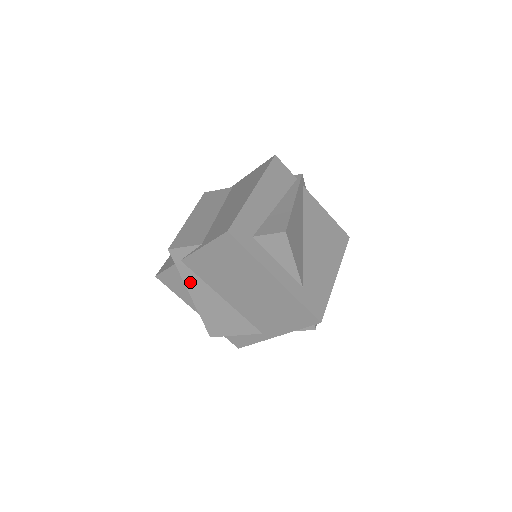
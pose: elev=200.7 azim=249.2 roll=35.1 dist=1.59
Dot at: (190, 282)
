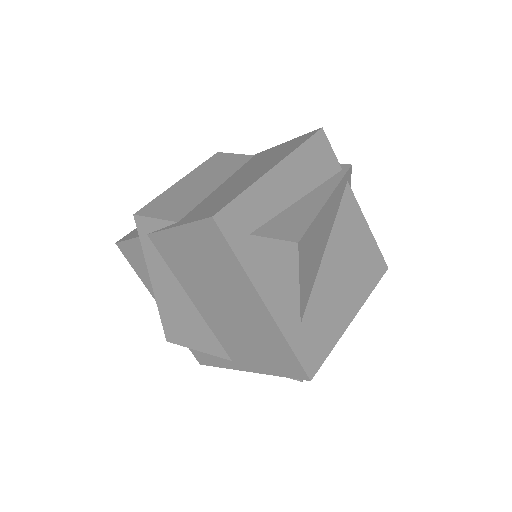
Dot at: (154, 266)
